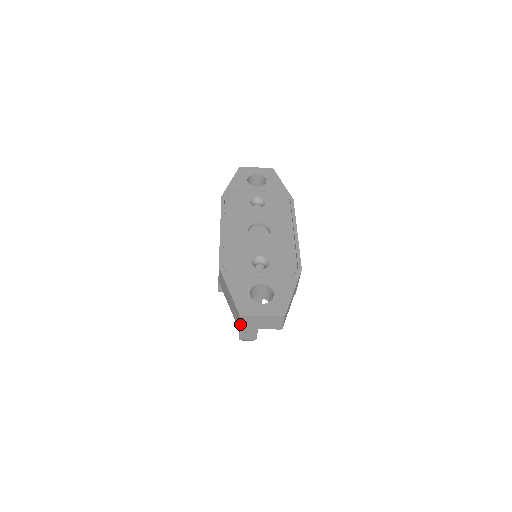
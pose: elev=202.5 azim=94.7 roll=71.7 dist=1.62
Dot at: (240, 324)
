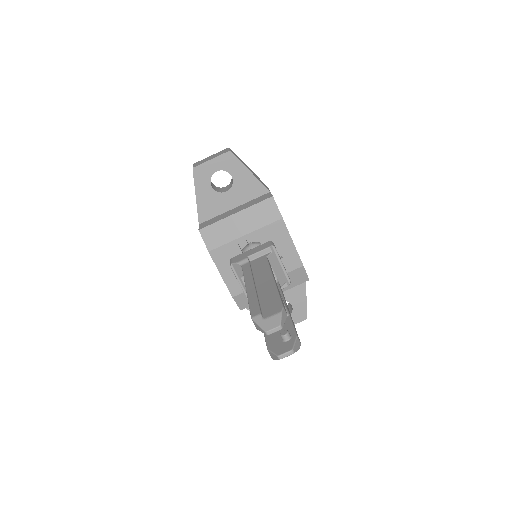
Dot at: occluded
